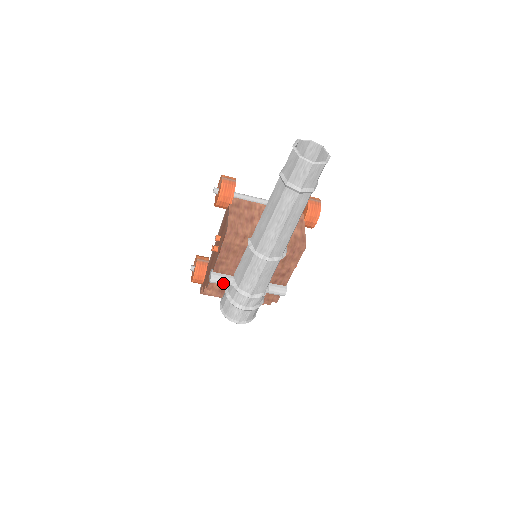
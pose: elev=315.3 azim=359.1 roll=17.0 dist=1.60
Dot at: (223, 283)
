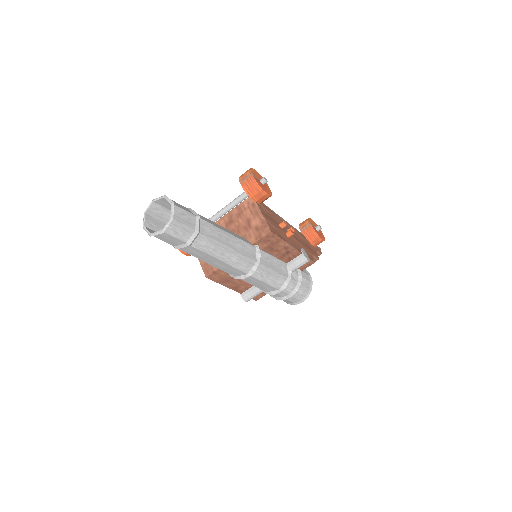
Dot at: (255, 295)
